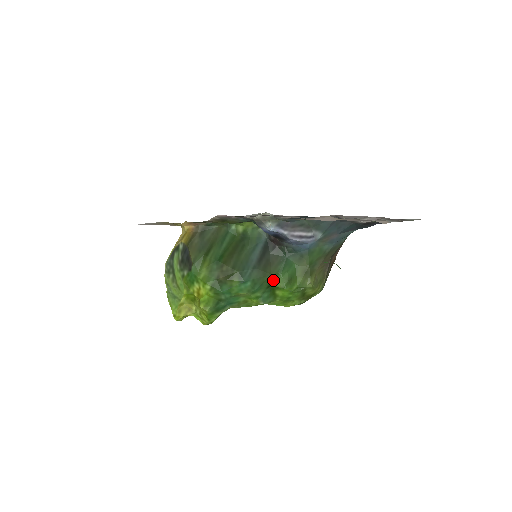
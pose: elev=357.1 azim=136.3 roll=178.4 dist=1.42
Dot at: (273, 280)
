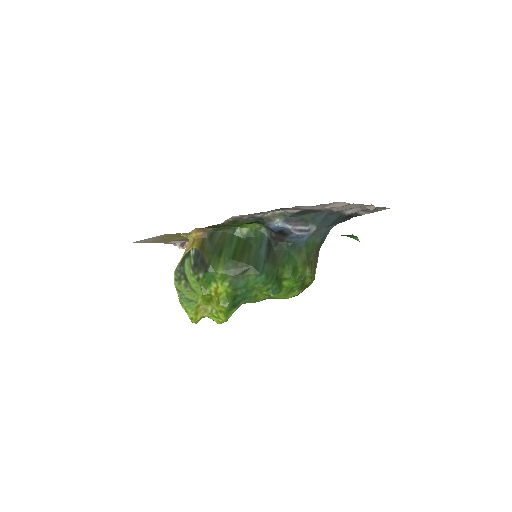
Dot at: (281, 272)
